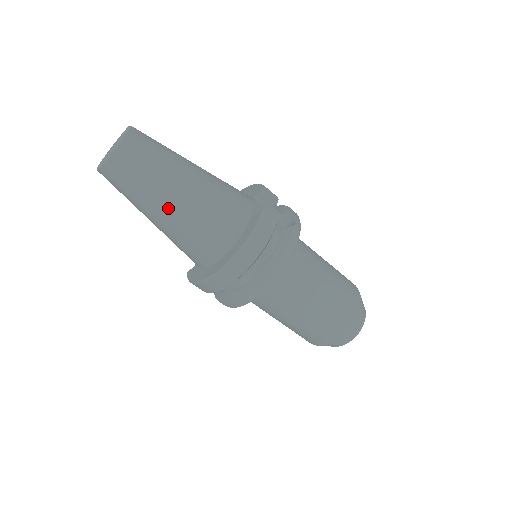
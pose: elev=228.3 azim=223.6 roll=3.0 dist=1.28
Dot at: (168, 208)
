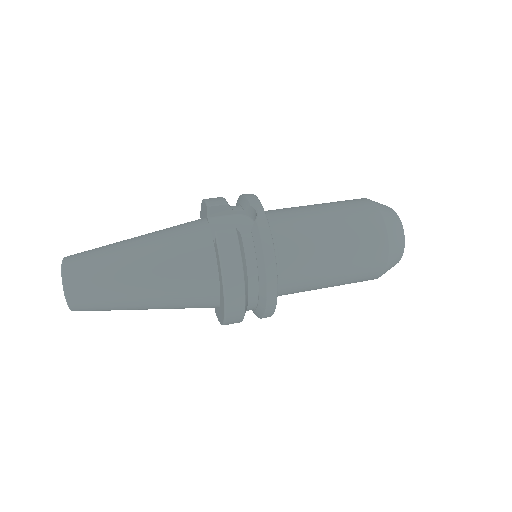
Dot at: (144, 298)
